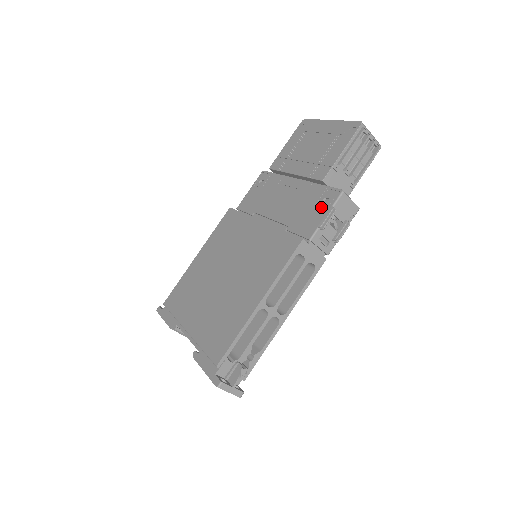
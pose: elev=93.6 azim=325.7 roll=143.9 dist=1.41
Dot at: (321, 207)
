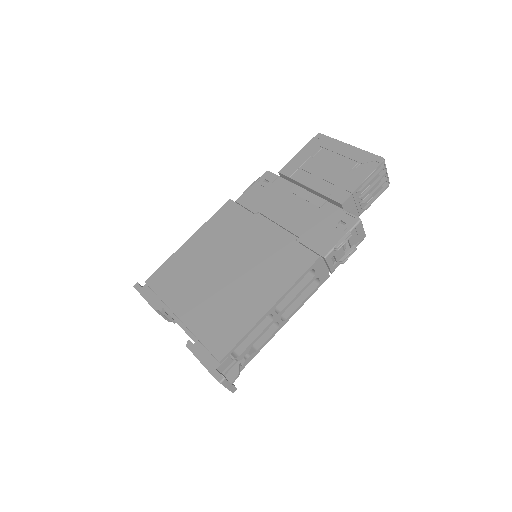
Dot at: (337, 229)
